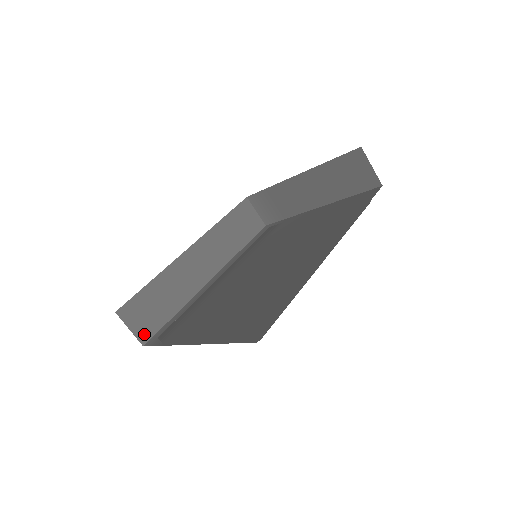
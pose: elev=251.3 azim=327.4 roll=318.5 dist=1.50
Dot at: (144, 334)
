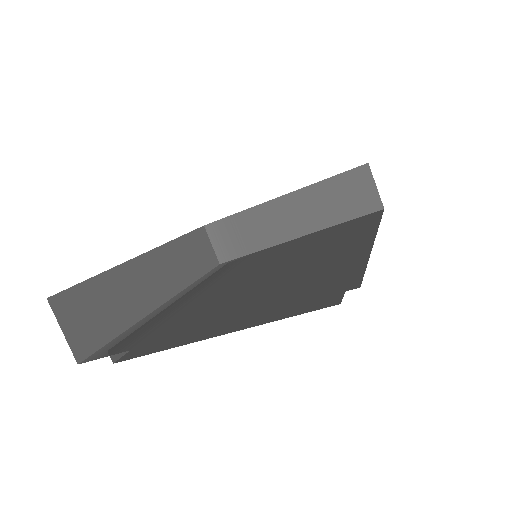
Dot at: (81, 346)
